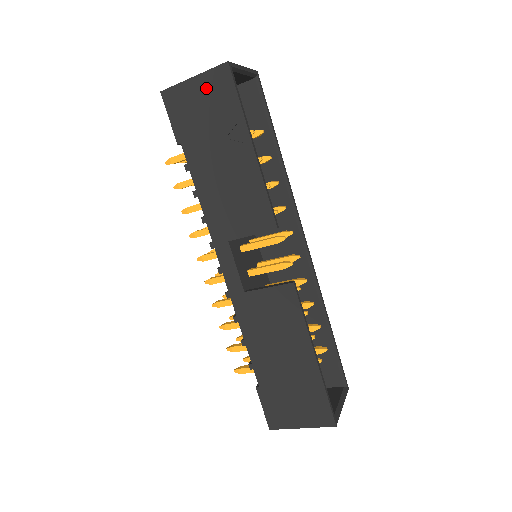
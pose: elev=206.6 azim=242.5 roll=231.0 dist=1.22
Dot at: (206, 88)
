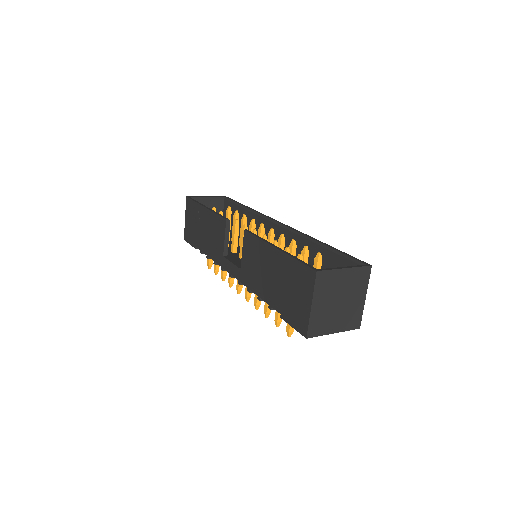
Dot at: (188, 215)
